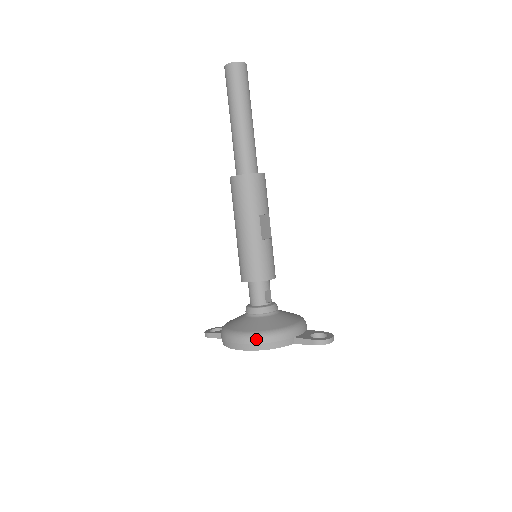
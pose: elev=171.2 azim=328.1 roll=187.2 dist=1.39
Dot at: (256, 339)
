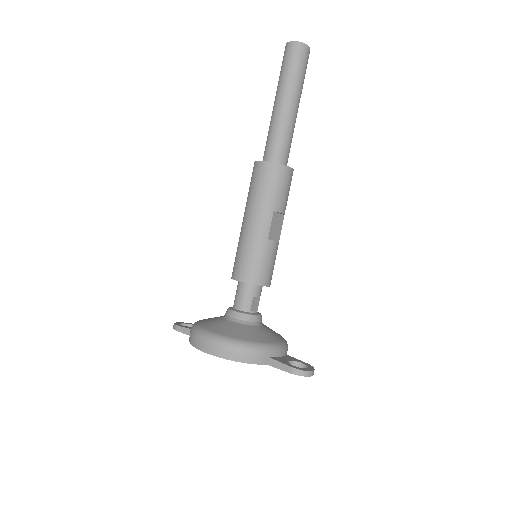
Dot at: (227, 345)
